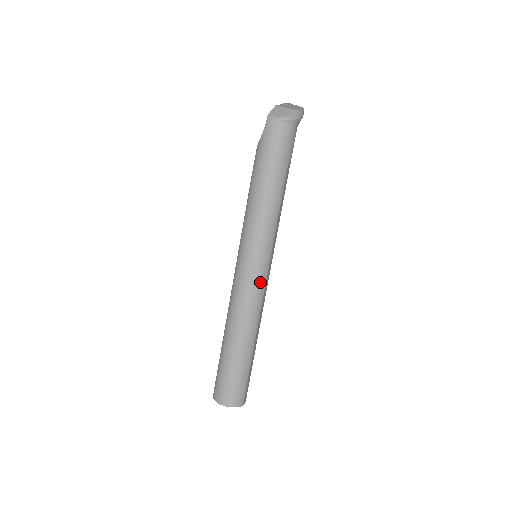
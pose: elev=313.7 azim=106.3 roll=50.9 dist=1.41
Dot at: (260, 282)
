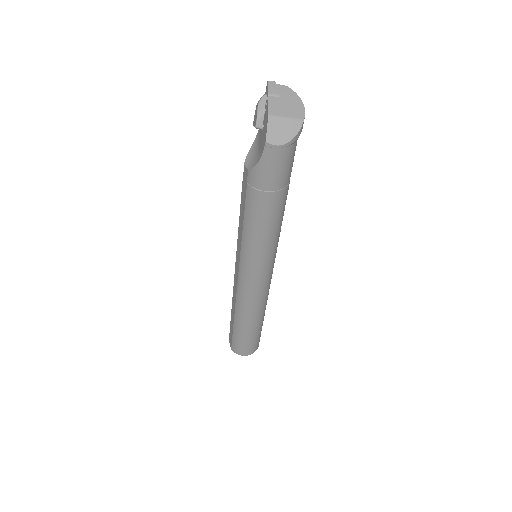
Dot at: (269, 281)
